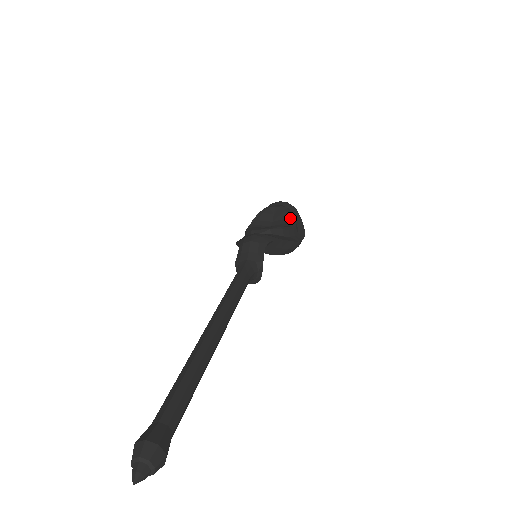
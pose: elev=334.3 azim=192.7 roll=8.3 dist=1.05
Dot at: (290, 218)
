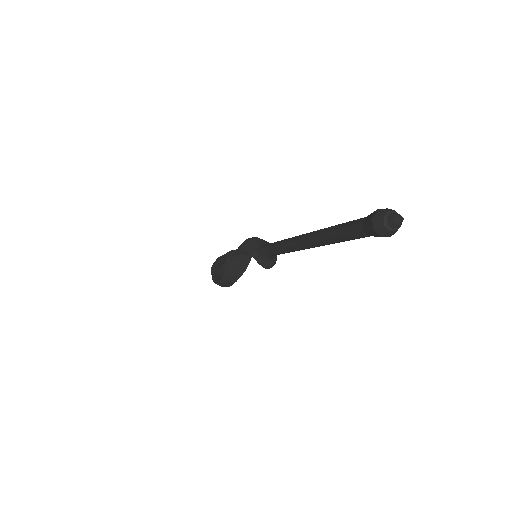
Dot at: occluded
